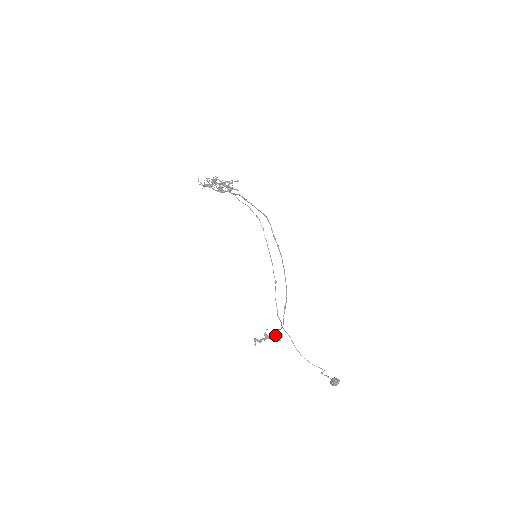
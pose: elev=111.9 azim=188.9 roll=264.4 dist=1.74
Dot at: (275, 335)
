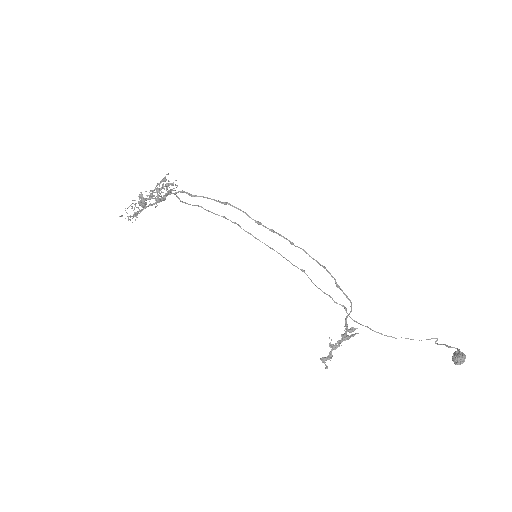
Dot at: (344, 337)
